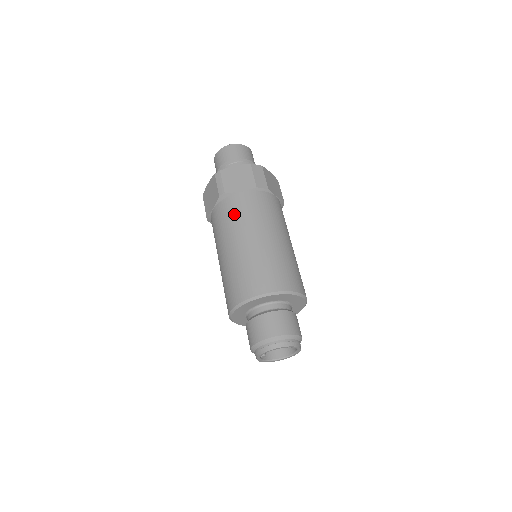
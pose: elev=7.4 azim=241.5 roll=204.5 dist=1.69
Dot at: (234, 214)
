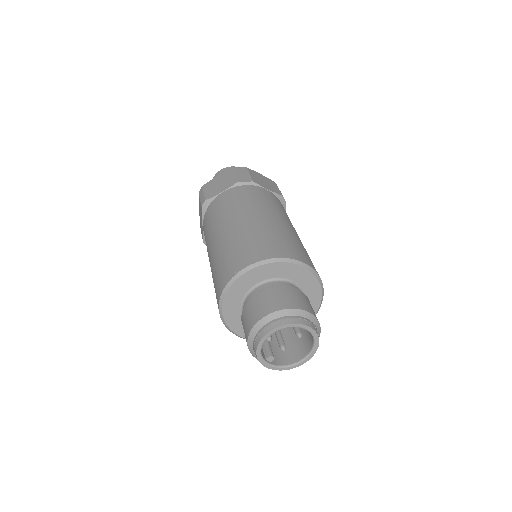
Dot at: (215, 214)
